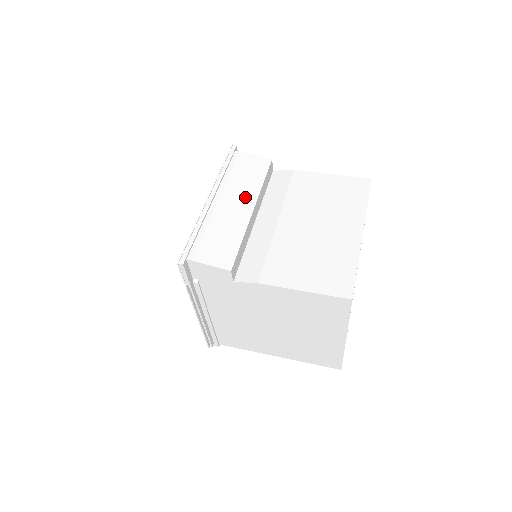
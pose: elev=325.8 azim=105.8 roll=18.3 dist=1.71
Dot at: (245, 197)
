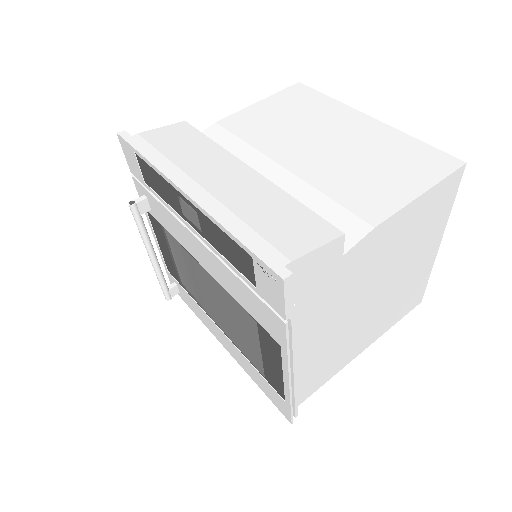
Dot at: (223, 164)
